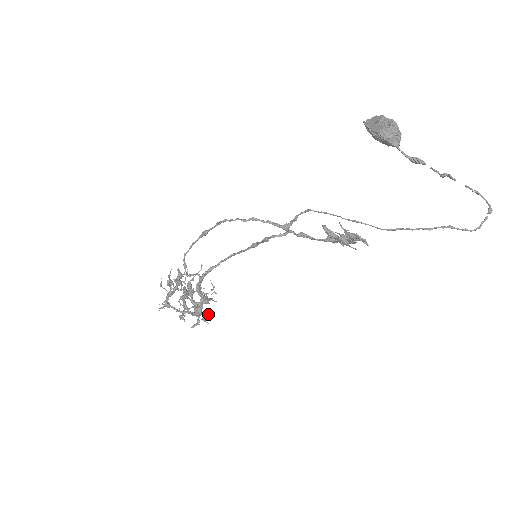
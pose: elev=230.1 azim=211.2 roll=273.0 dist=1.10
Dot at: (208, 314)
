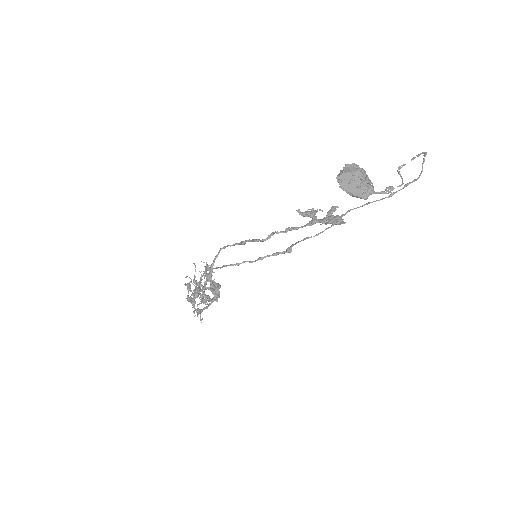
Dot at: occluded
